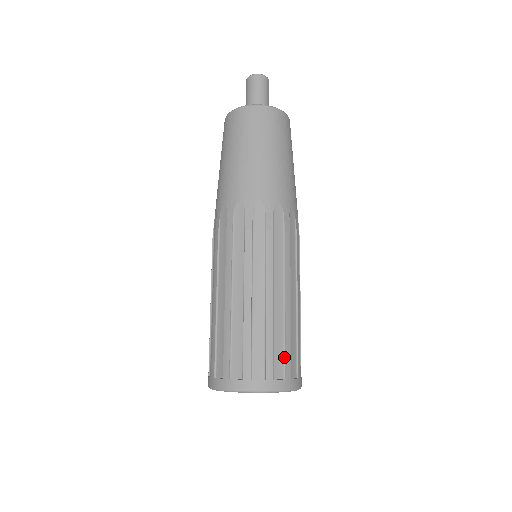
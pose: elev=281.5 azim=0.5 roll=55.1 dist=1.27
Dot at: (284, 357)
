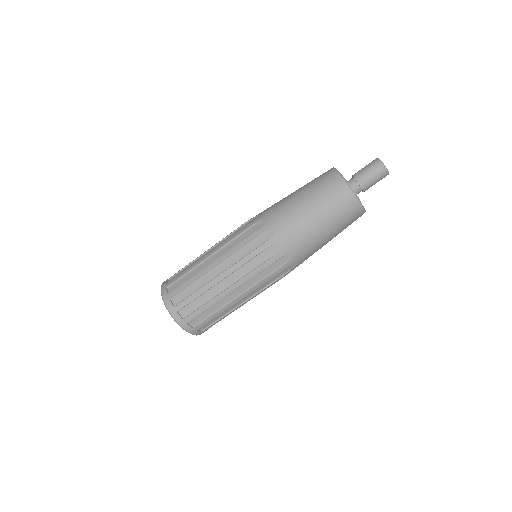
Dot at: (204, 320)
